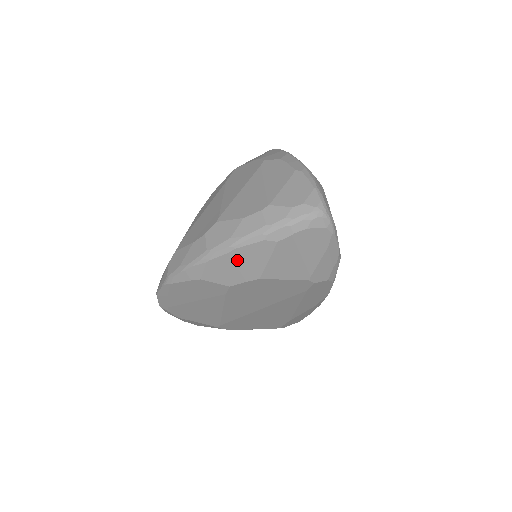
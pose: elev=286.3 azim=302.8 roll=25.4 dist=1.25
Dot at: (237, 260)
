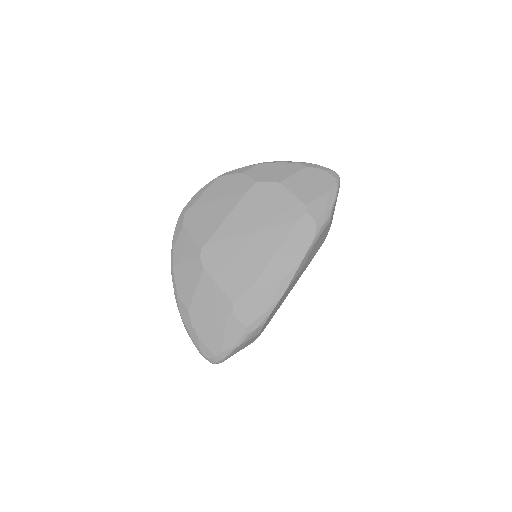
Dot at: (276, 168)
